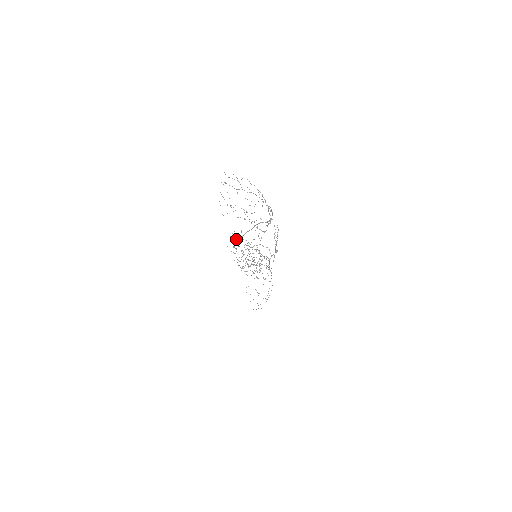
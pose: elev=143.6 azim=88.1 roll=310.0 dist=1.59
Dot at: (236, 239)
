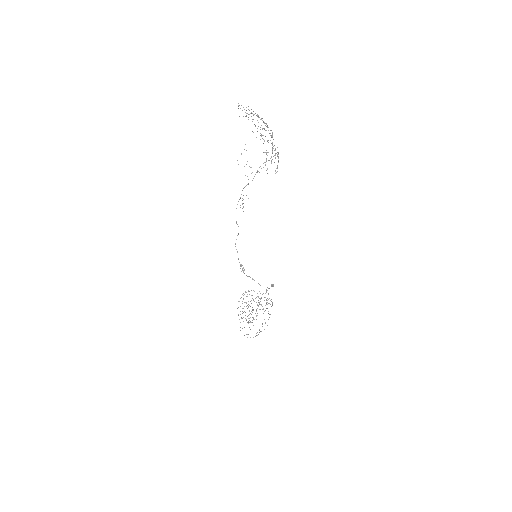
Dot at: occluded
